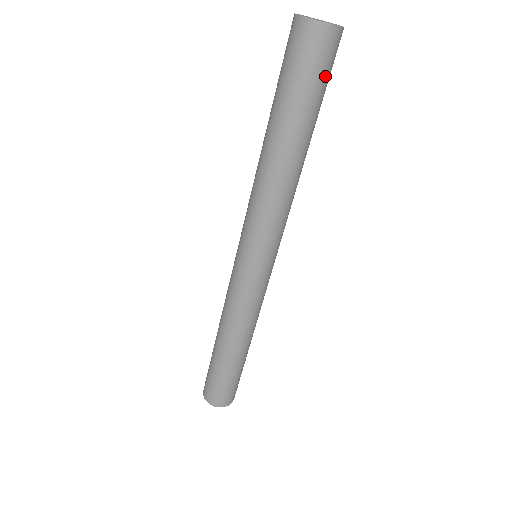
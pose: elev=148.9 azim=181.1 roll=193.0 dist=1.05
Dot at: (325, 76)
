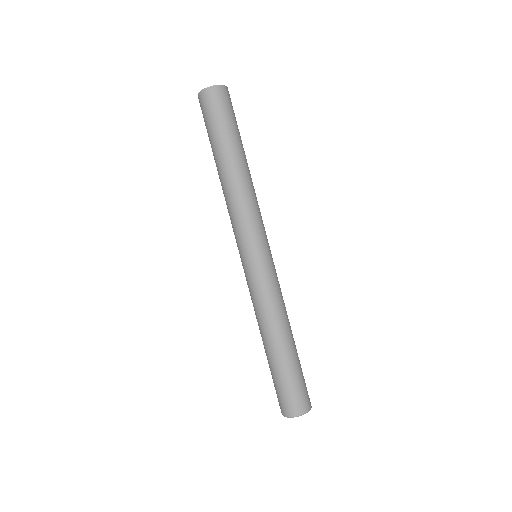
Dot at: (216, 115)
